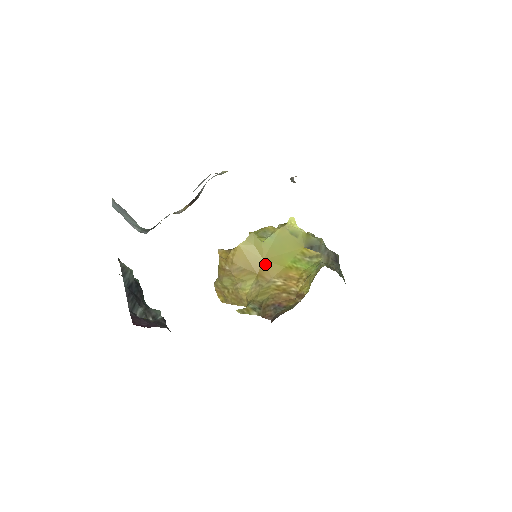
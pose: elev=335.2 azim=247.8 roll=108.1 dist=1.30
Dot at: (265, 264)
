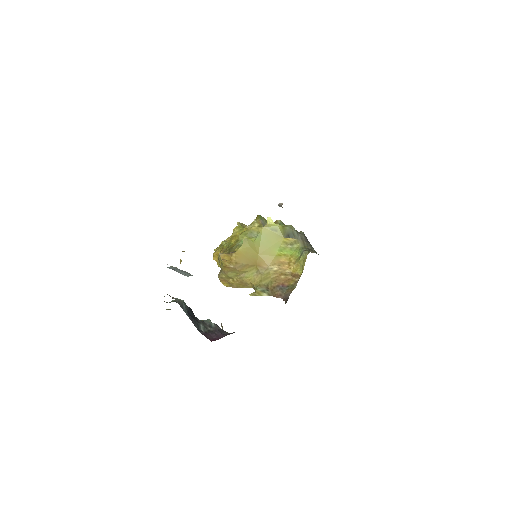
Dot at: (261, 257)
